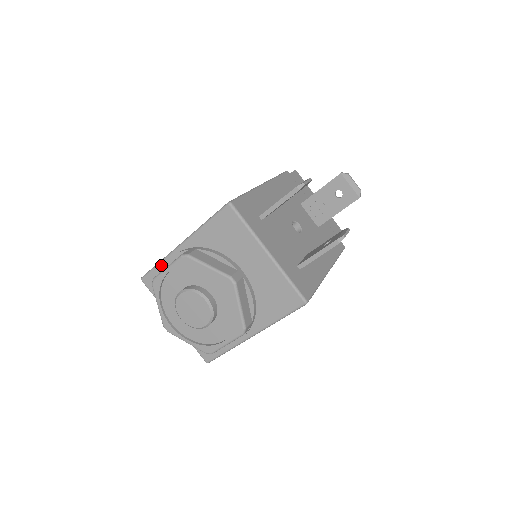
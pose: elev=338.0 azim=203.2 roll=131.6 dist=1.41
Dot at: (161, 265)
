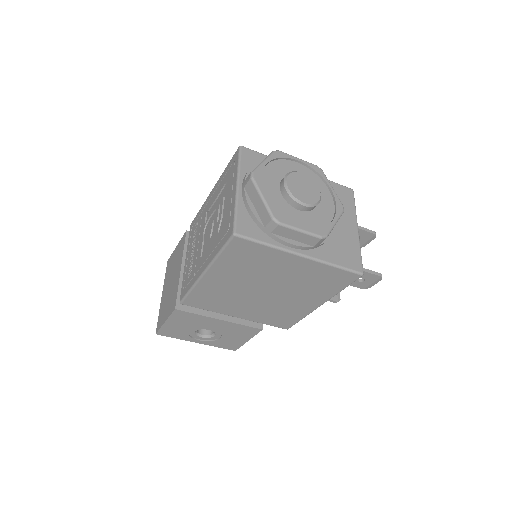
Dot at: occluded
